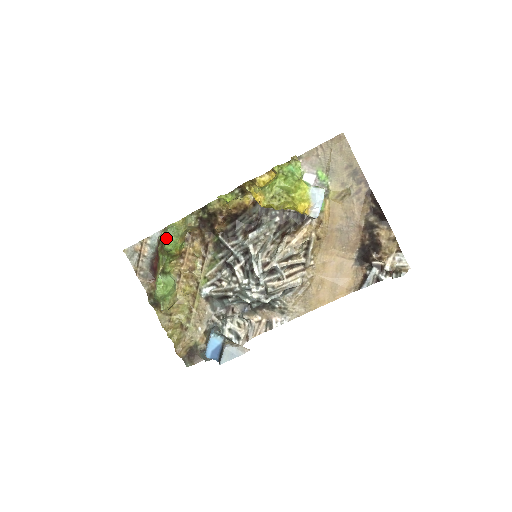
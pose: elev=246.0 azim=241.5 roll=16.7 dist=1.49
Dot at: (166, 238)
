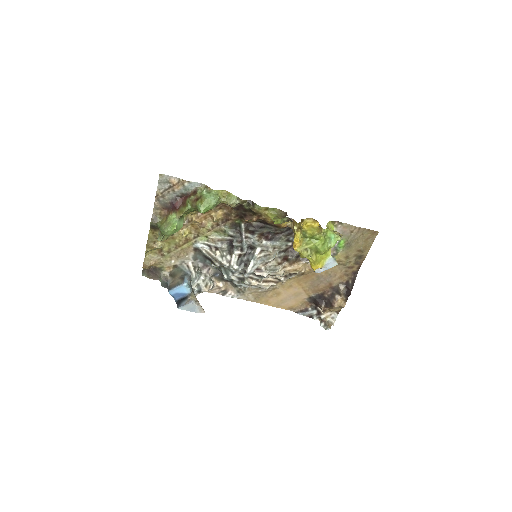
Dot at: (206, 201)
